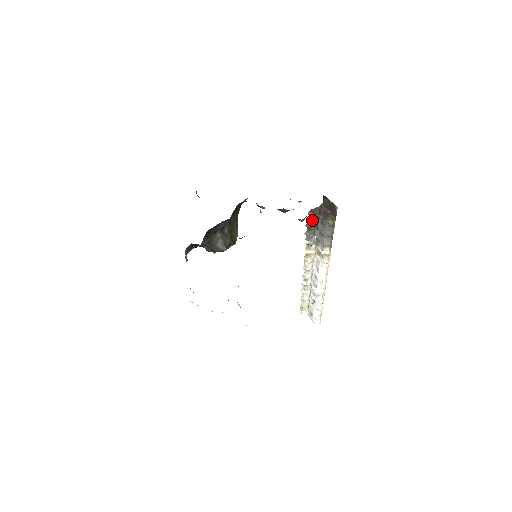
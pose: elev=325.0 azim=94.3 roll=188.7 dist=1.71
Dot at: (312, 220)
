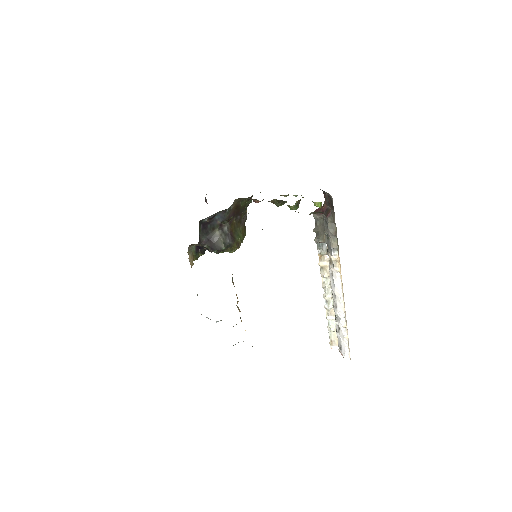
Dot at: (318, 223)
